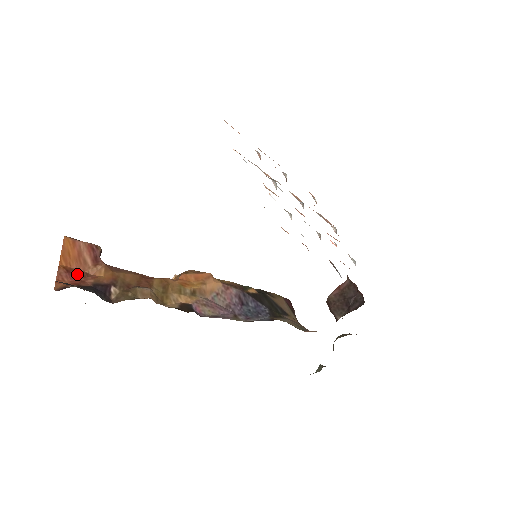
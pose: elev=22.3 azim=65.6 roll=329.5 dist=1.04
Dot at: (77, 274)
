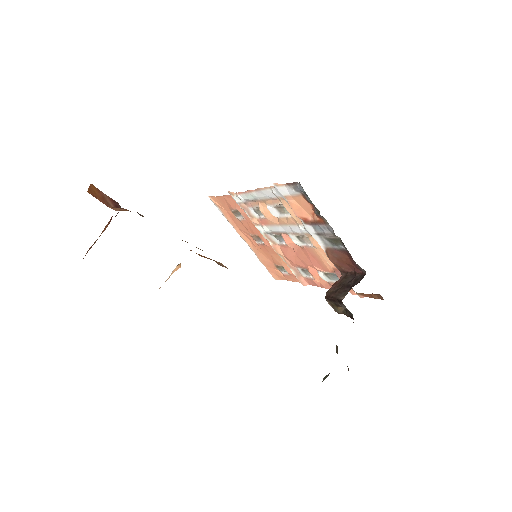
Dot at: (103, 203)
